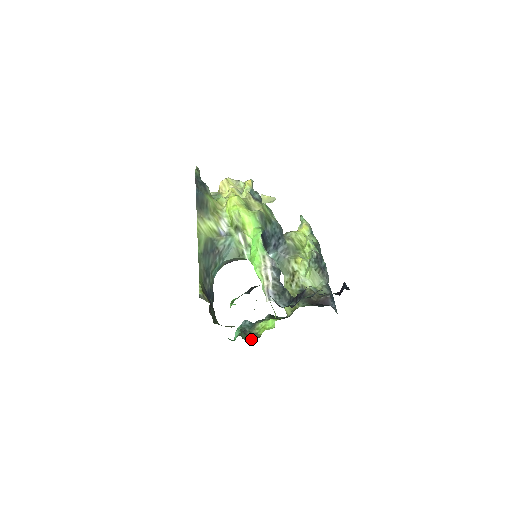
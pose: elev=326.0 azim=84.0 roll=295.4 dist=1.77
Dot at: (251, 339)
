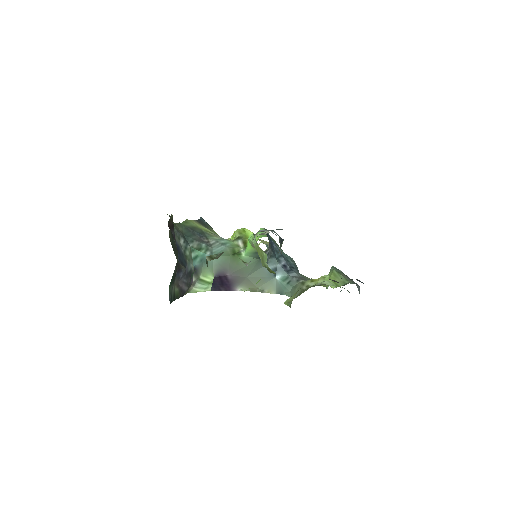
Dot at: occluded
